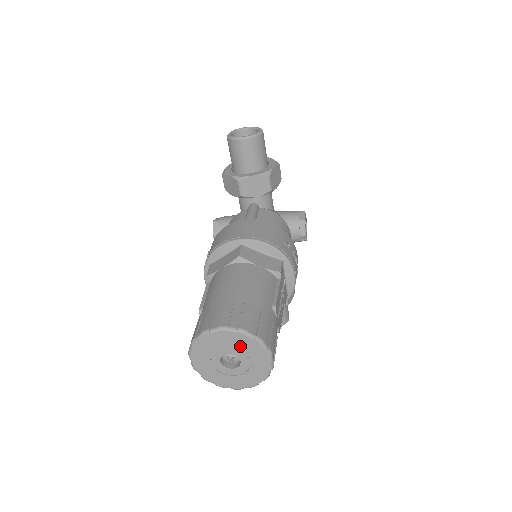
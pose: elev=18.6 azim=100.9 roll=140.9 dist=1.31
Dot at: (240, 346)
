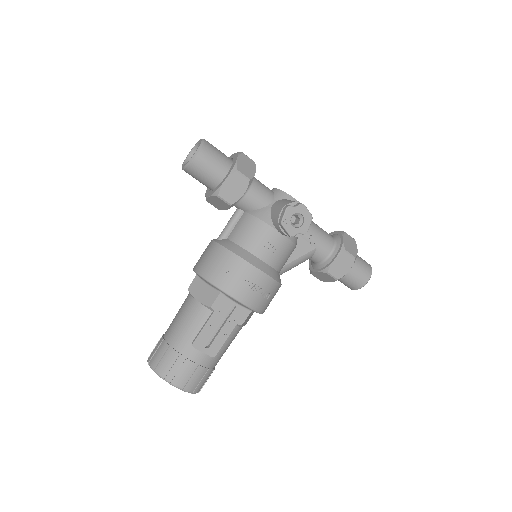
Dot at: occluded
